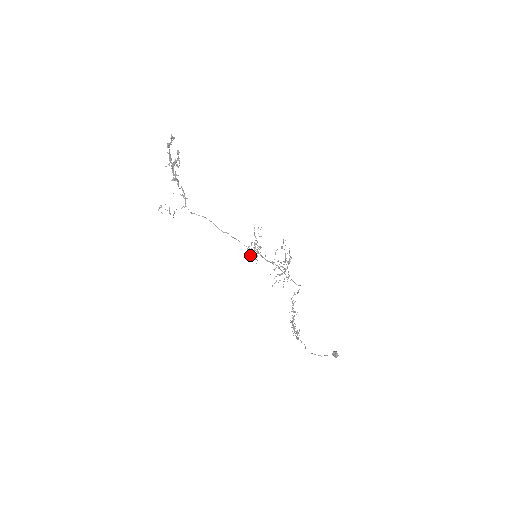
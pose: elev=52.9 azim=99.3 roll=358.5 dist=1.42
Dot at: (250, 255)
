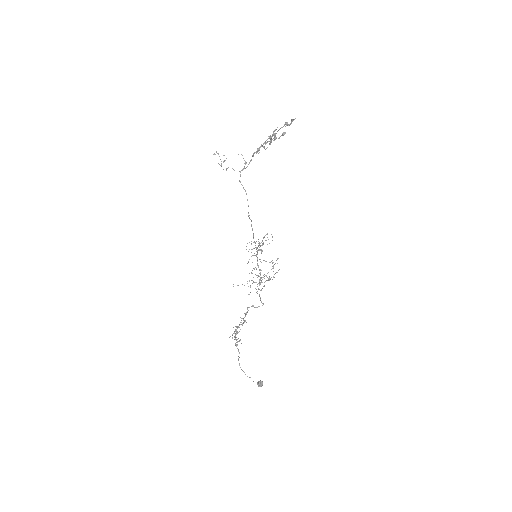
Dot at: occluded
